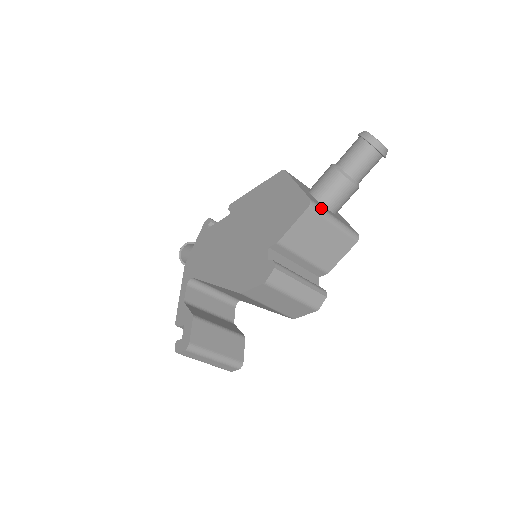
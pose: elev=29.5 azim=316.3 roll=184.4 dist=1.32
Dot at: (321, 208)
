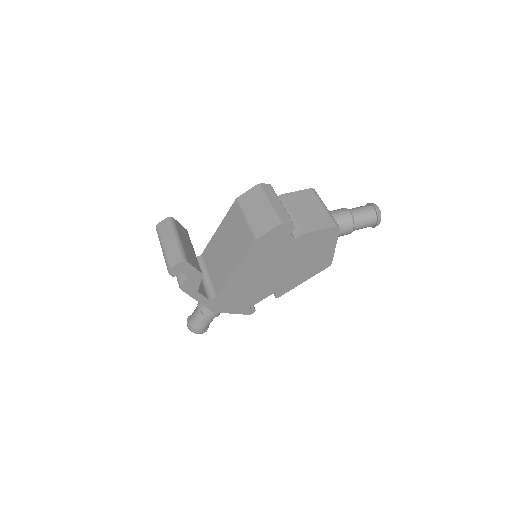
Dot at: (319, 197)
